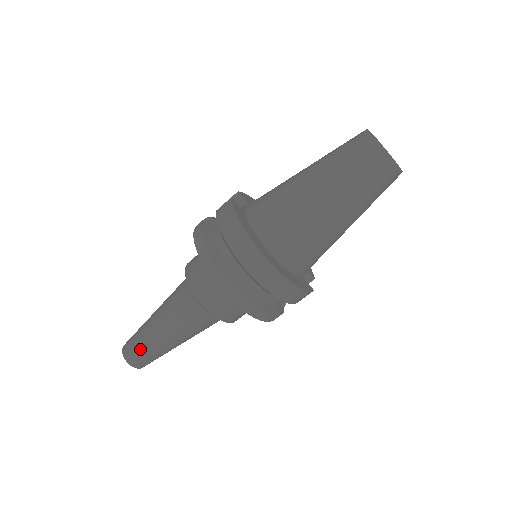
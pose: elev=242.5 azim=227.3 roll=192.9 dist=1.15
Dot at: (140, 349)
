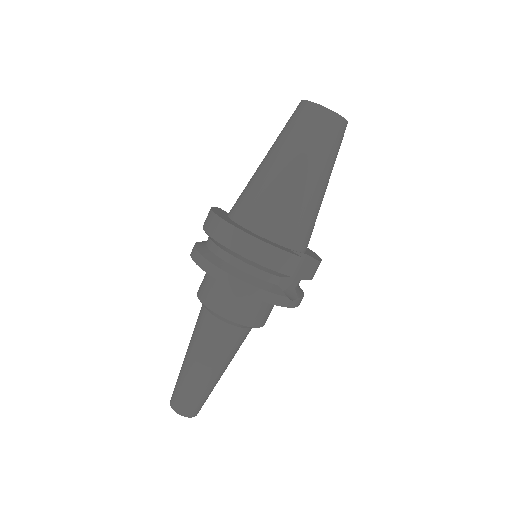
Dot at: (178, 387)
